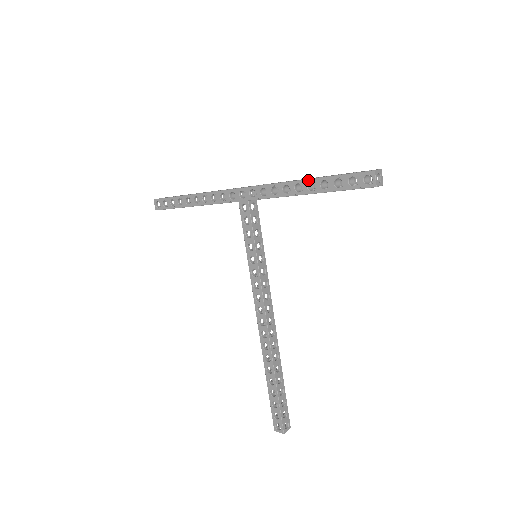
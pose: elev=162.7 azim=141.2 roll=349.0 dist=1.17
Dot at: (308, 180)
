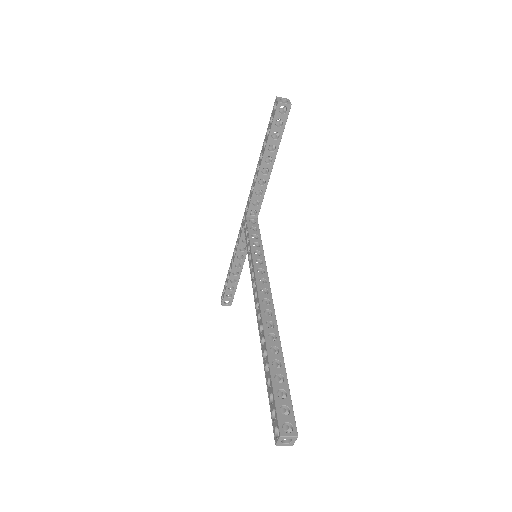
Dot at: (260, 155)
